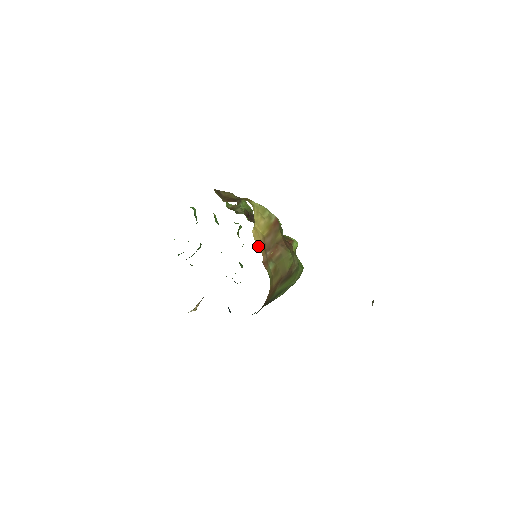
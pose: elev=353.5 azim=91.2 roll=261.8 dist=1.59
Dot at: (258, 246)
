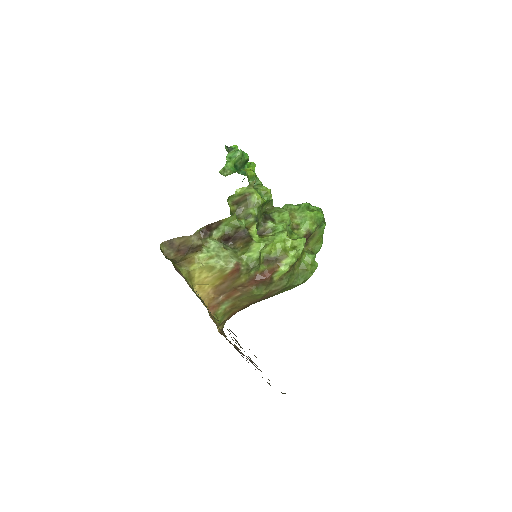
Dot at: (202, 299)
